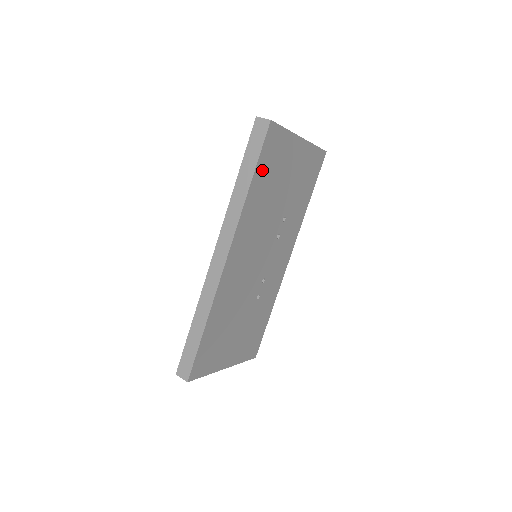
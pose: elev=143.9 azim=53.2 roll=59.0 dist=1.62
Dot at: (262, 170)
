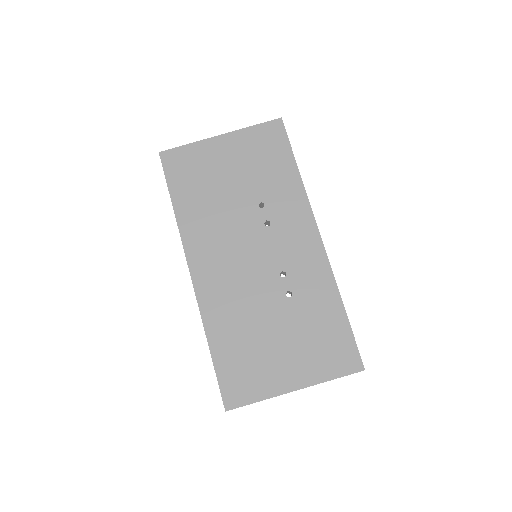
Dot at: (180, 188)
